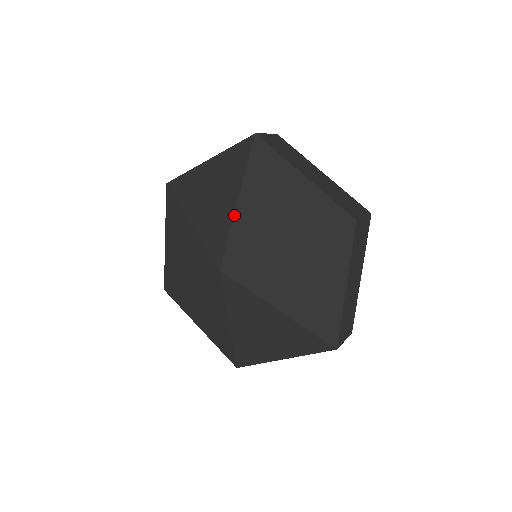
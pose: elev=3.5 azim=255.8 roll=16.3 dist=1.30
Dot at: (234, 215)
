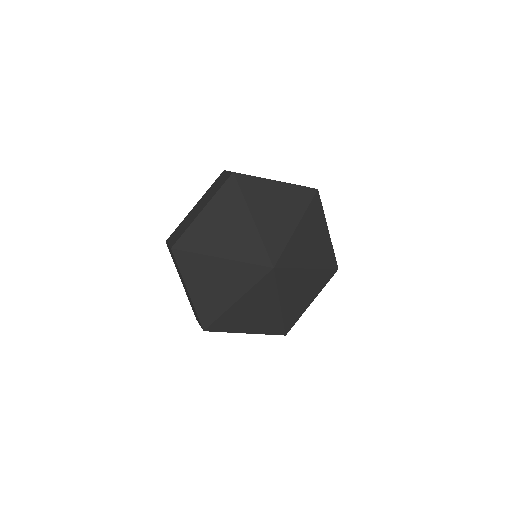
Dot at: (257, 229)
